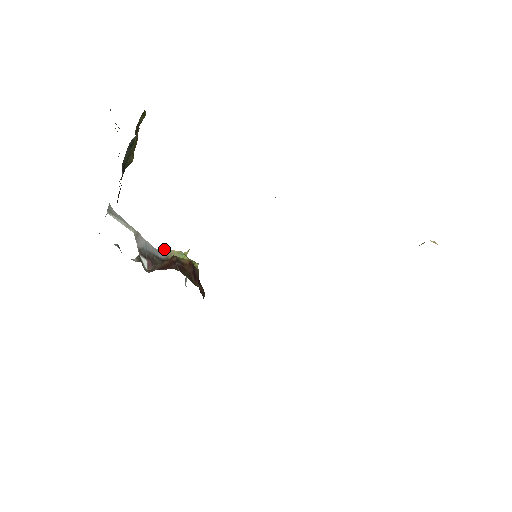
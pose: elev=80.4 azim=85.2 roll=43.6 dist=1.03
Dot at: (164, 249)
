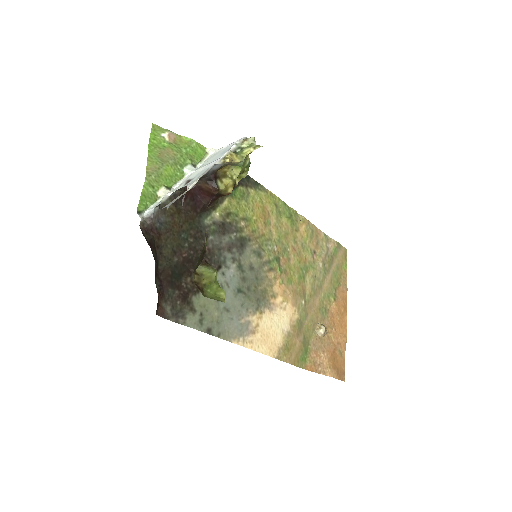
Dot at: (224, 162)
